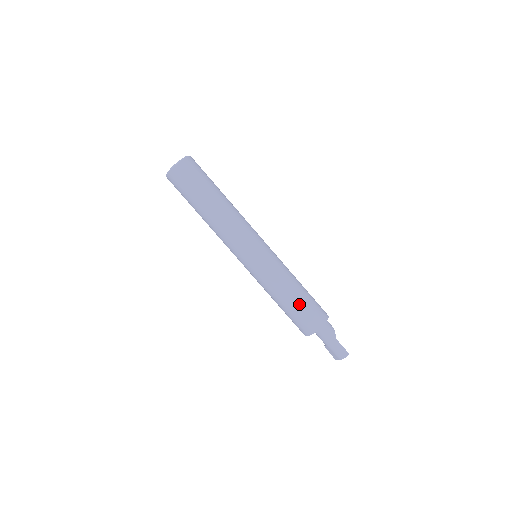
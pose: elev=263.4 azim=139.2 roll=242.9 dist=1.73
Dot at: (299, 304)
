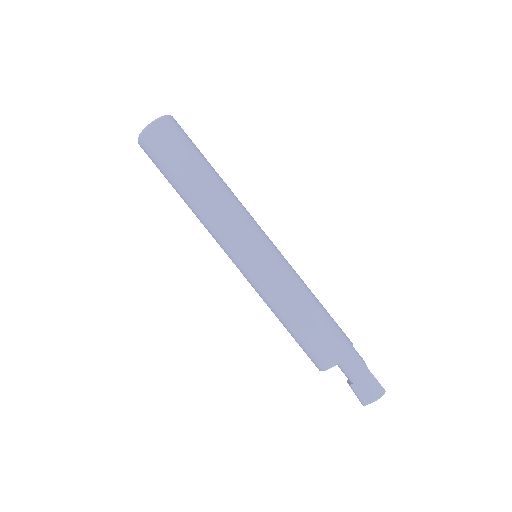
Dot at: (321, 318)
